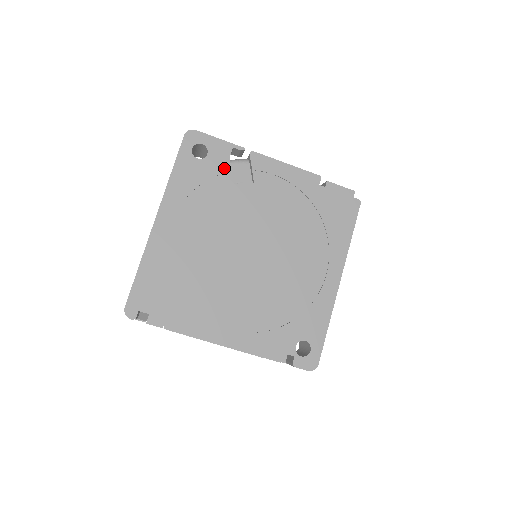
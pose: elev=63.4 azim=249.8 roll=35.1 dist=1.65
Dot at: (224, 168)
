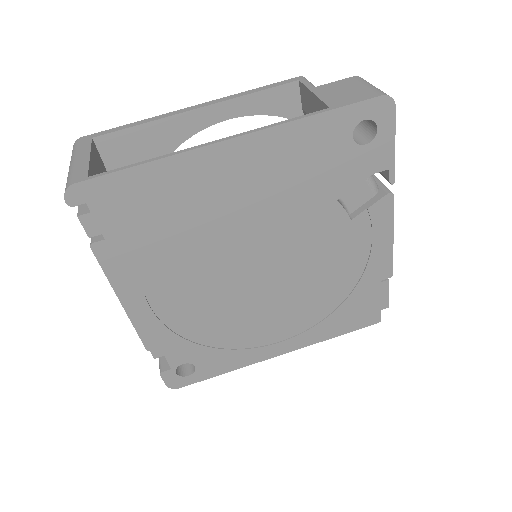
Dot at: (354, 177)
